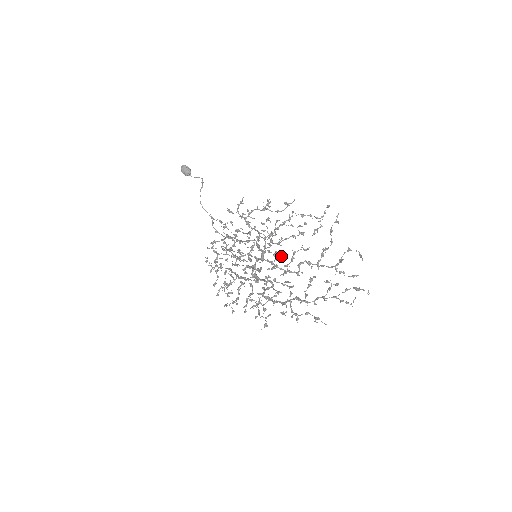
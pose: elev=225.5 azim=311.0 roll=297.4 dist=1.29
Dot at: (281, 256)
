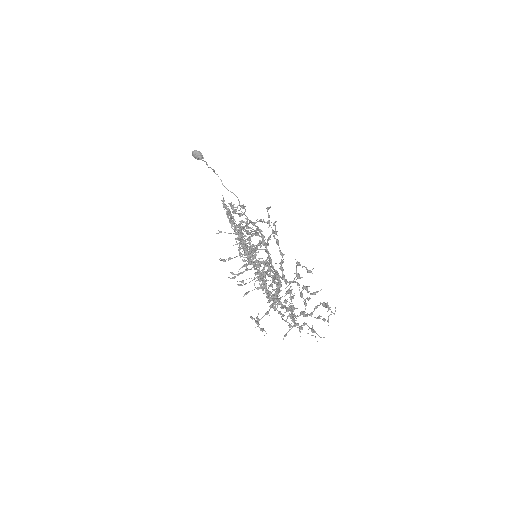
Dot at: (263, 263)
